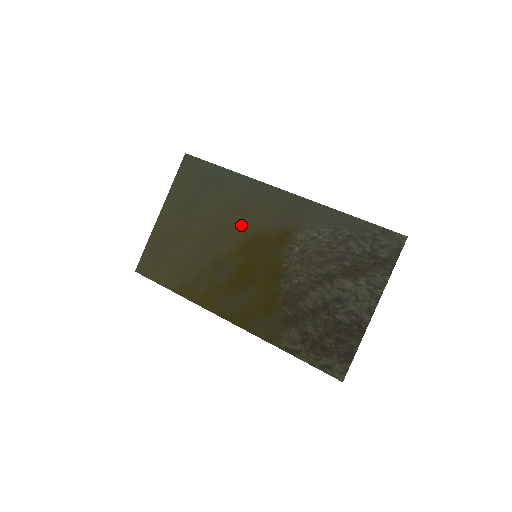
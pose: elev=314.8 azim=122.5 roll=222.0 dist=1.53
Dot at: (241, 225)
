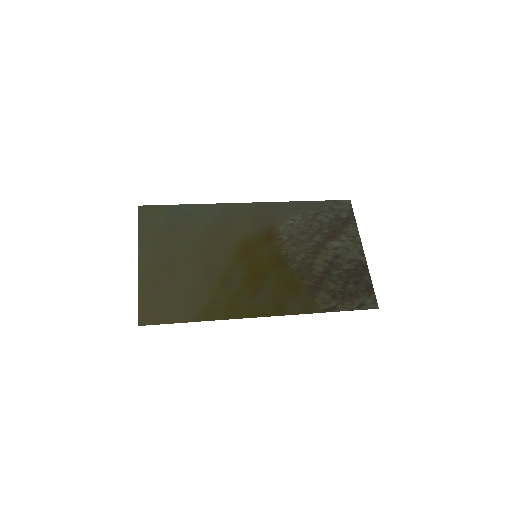
Dot at: (228, 239)
